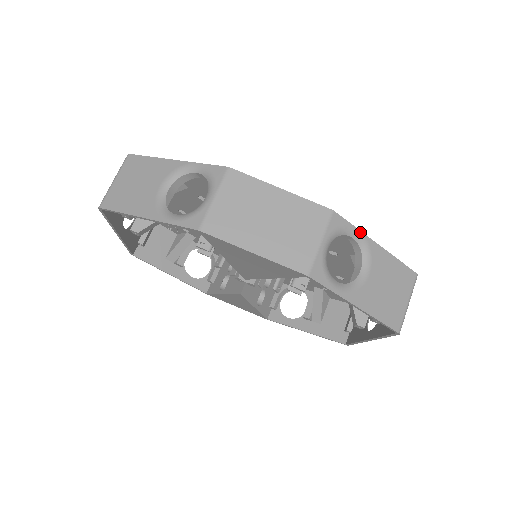
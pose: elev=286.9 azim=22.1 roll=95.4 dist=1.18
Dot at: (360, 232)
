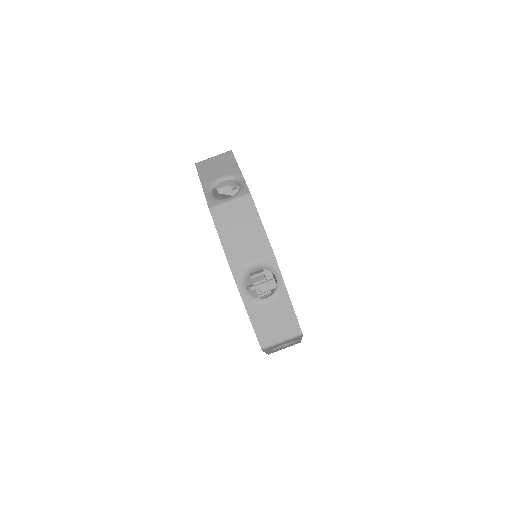
Dot at: (282, 279)
